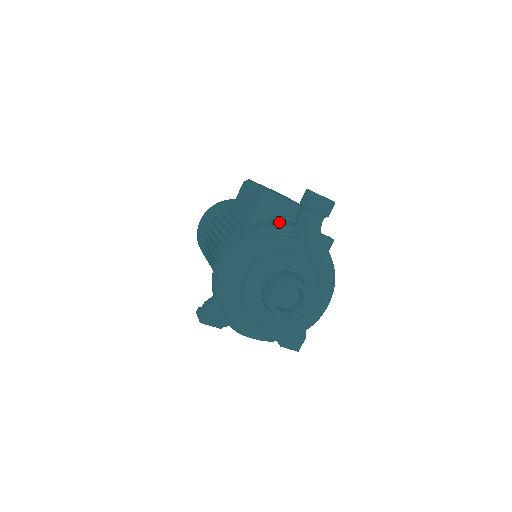
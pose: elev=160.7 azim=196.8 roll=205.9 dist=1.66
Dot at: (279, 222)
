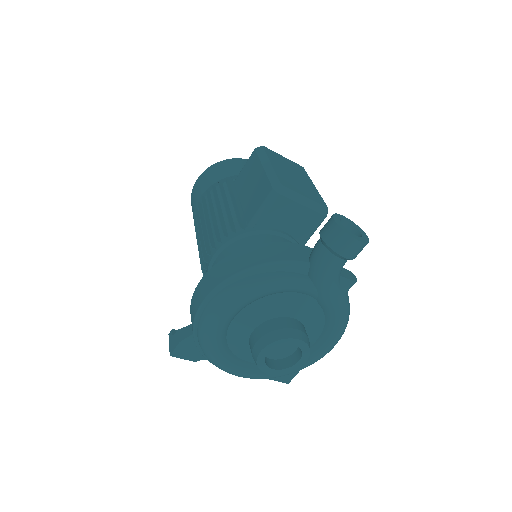
Dot at: (287, 251)
